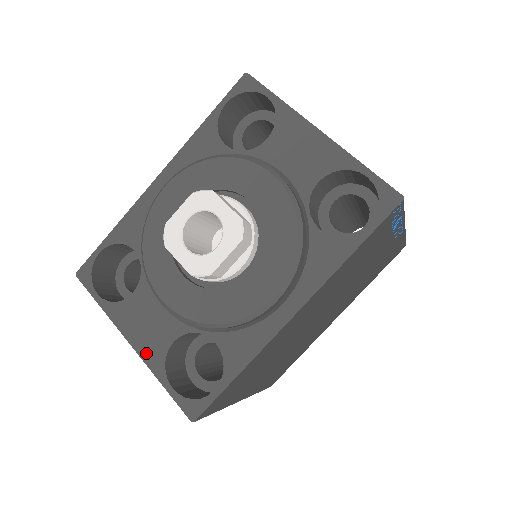
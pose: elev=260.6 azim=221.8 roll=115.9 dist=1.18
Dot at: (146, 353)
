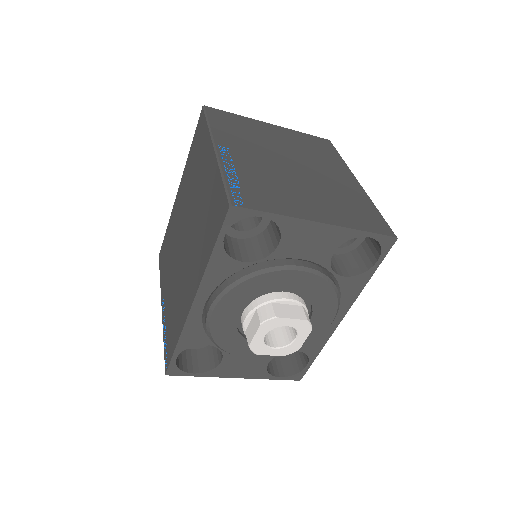
Dot at: (252, 376)
